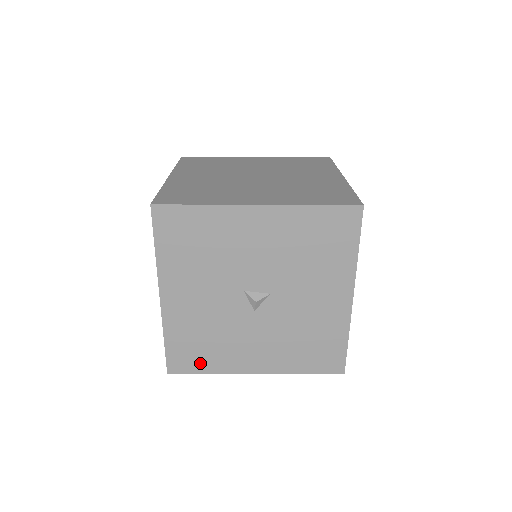
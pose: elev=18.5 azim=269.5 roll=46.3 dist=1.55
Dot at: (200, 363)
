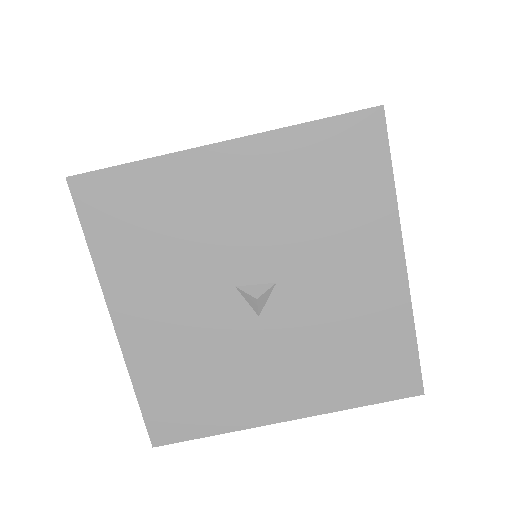
Dot at: (197, 420)
